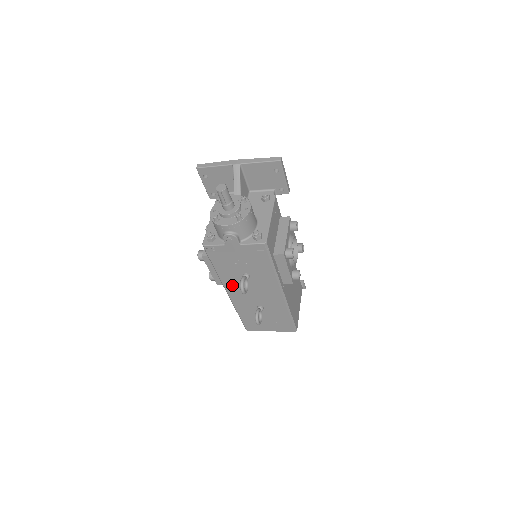
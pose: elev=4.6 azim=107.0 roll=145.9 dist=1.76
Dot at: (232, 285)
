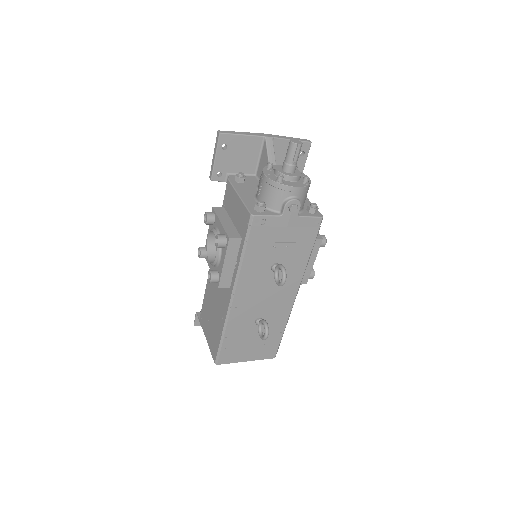
Dot at: (248, 283)
